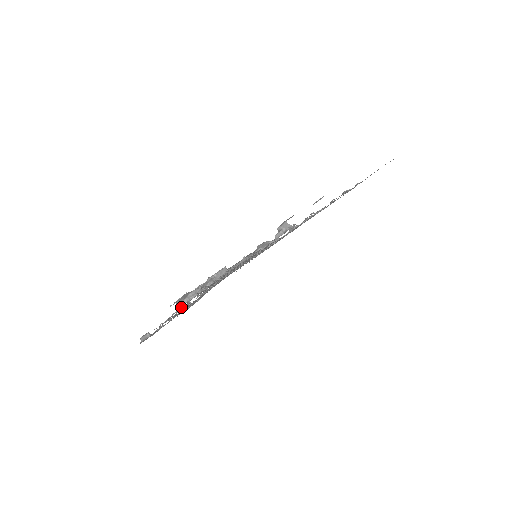
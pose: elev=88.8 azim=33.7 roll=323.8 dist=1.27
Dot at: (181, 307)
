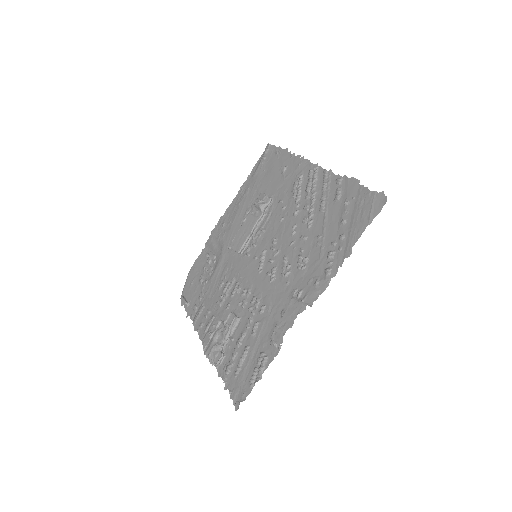
Dot at: occluded
